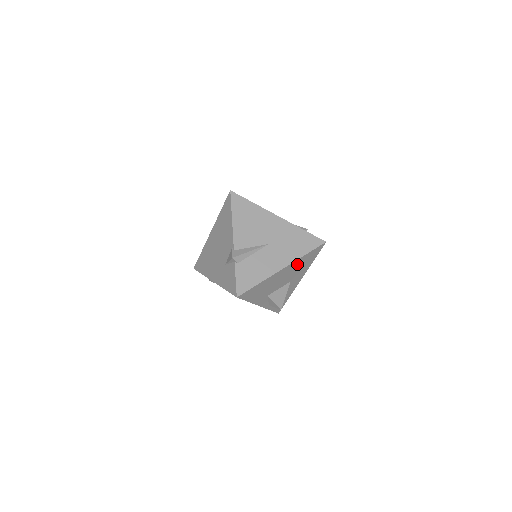
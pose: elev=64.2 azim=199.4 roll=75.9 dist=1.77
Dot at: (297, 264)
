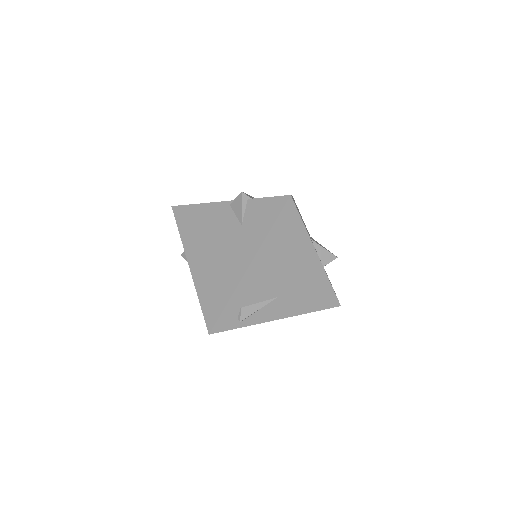
Dot at: occluded
